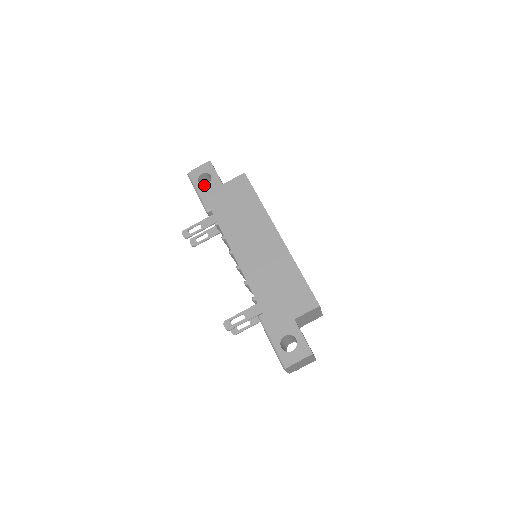
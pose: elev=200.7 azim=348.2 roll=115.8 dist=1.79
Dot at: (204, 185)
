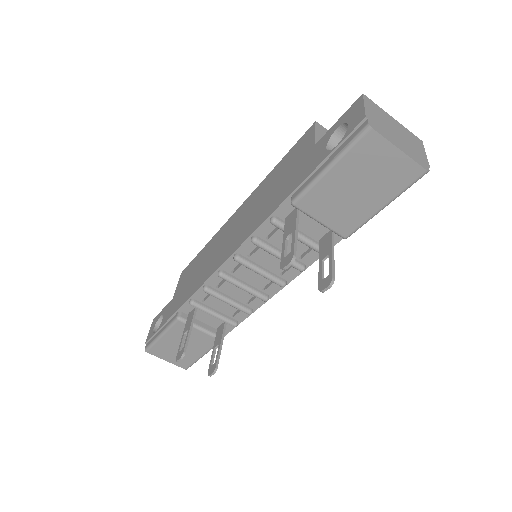
Dot at: (160, 324)
